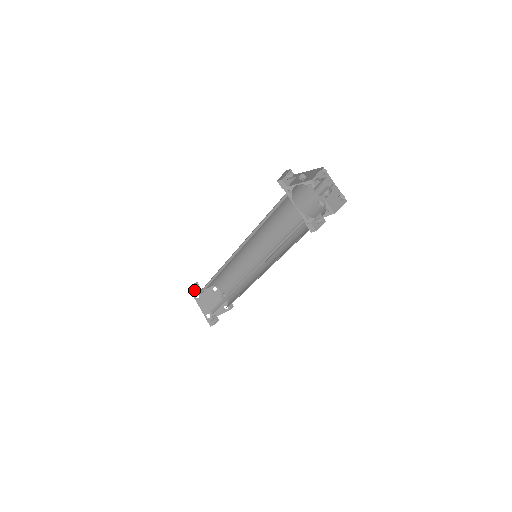
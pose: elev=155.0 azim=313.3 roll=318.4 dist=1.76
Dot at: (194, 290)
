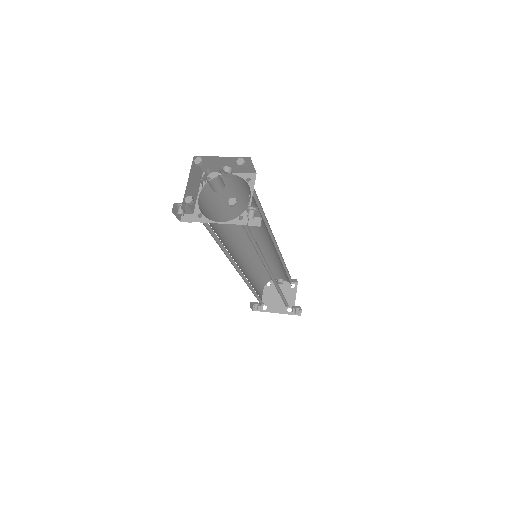
Dot at: (256, 308)
